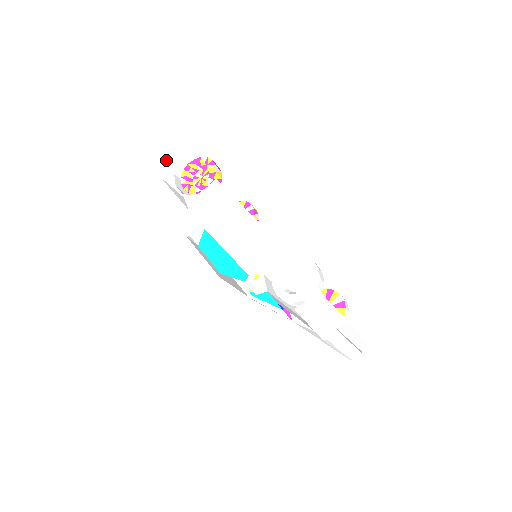
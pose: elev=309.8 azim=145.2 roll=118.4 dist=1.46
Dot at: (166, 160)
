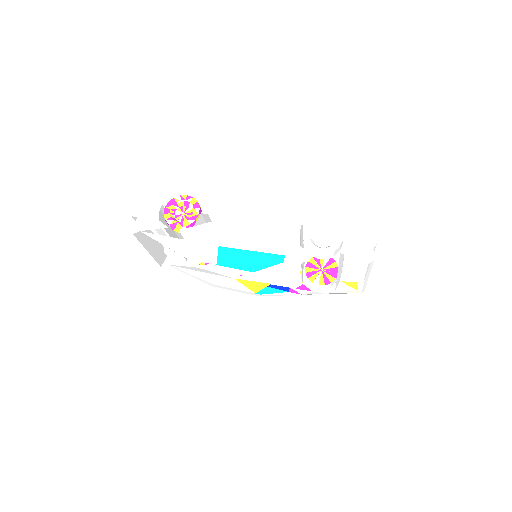
Dot at: (139, 215)
